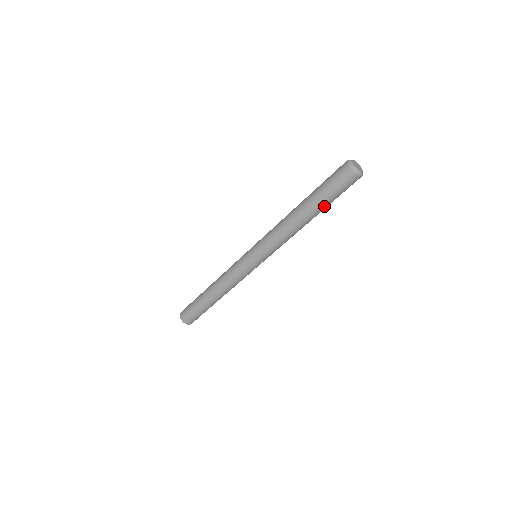
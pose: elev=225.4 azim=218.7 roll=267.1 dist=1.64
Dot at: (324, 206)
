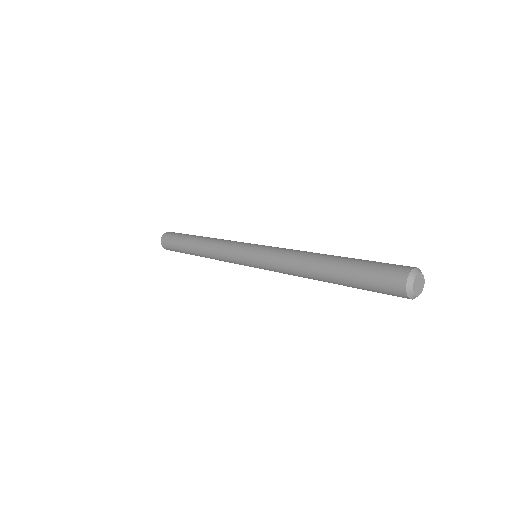
Dot at: occluded
